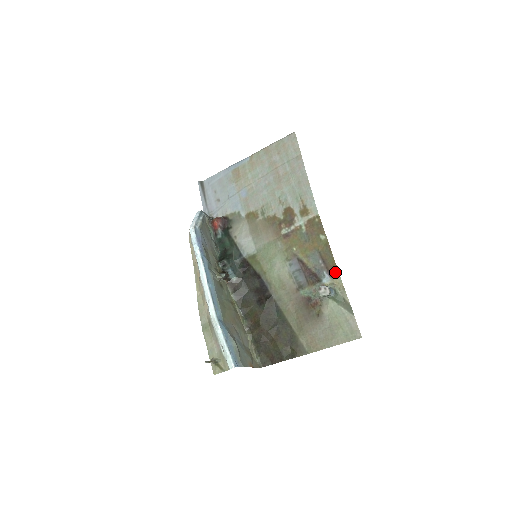
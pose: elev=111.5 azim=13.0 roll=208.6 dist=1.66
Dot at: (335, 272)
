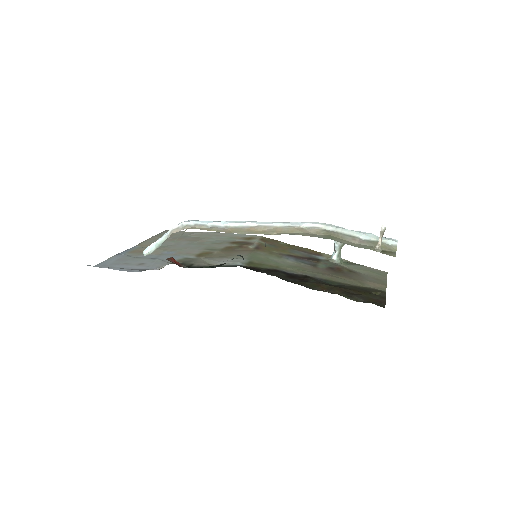
Dot at: (319, 253)
